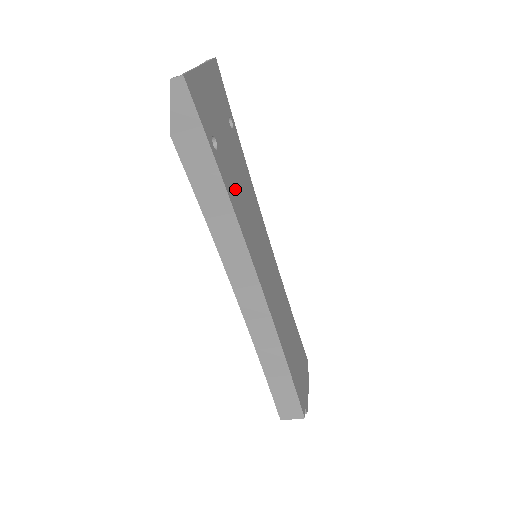
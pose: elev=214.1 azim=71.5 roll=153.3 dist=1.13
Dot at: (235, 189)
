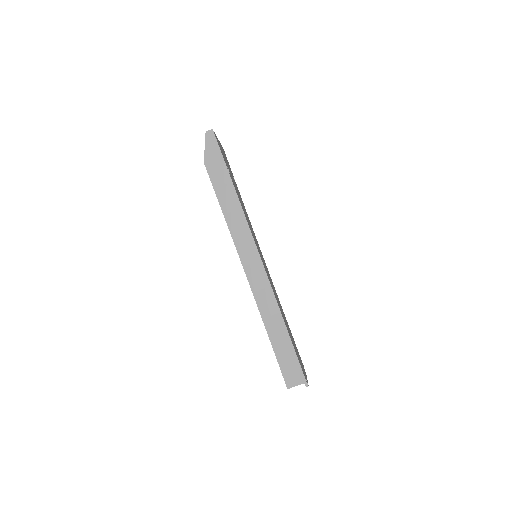
Dot at: occluded
